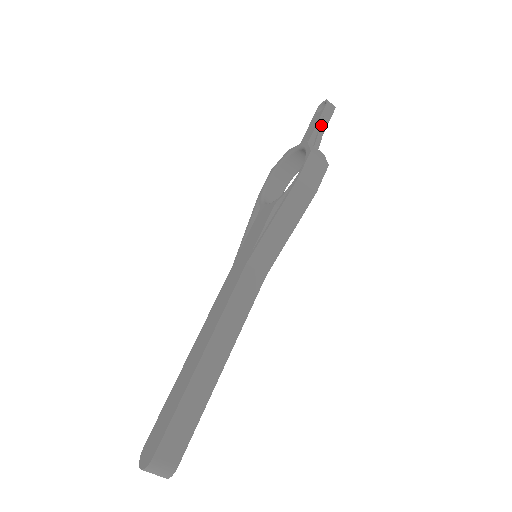
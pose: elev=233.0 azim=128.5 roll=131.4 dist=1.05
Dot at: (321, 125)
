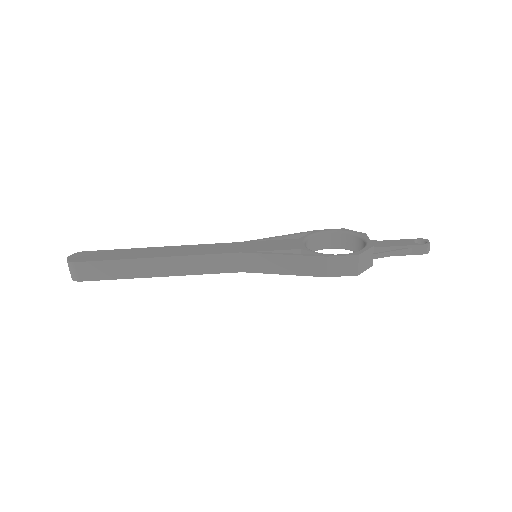
Dot at: (399, 250)
